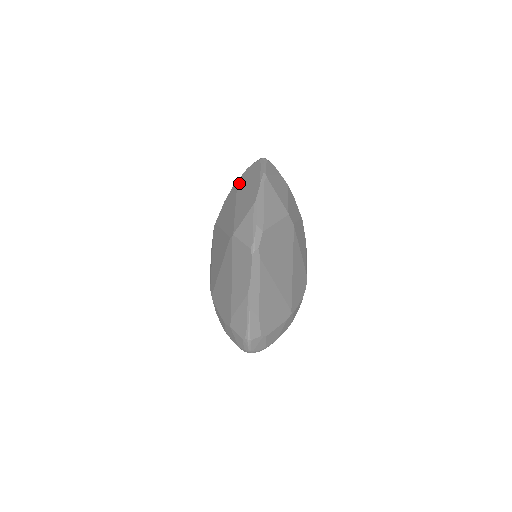
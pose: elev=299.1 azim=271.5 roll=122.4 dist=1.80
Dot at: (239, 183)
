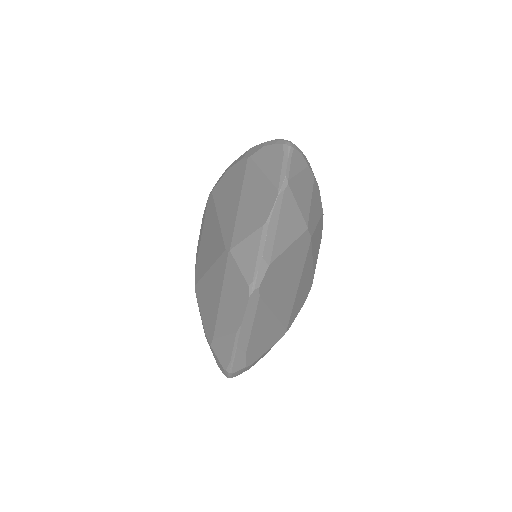
Dot at: (249, 165)
